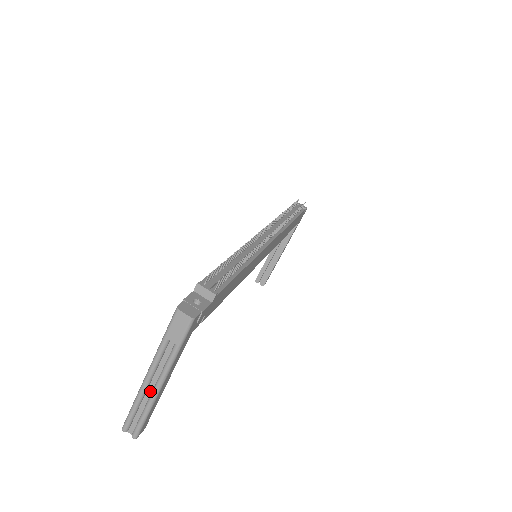
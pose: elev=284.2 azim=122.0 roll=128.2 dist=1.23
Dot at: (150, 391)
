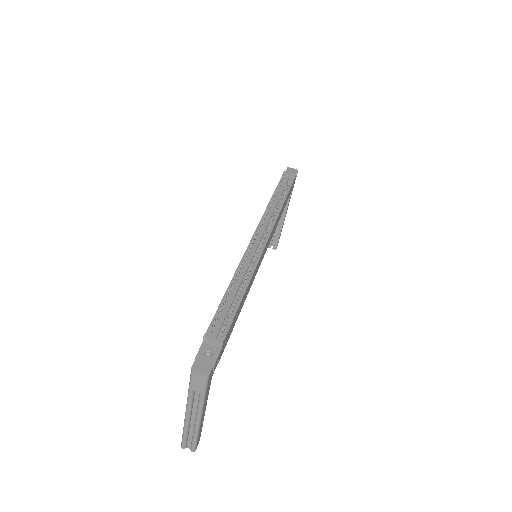
Dot at: (193, 422)
